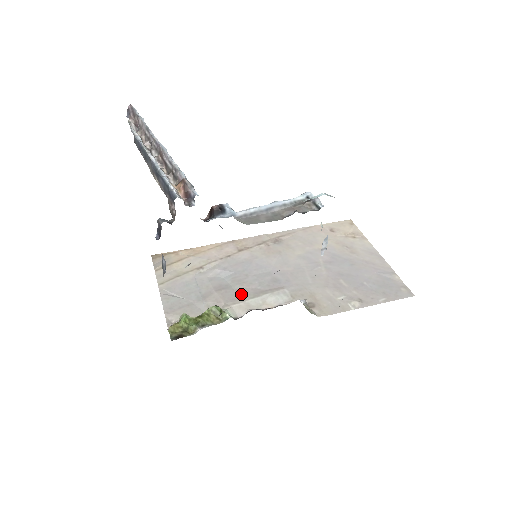
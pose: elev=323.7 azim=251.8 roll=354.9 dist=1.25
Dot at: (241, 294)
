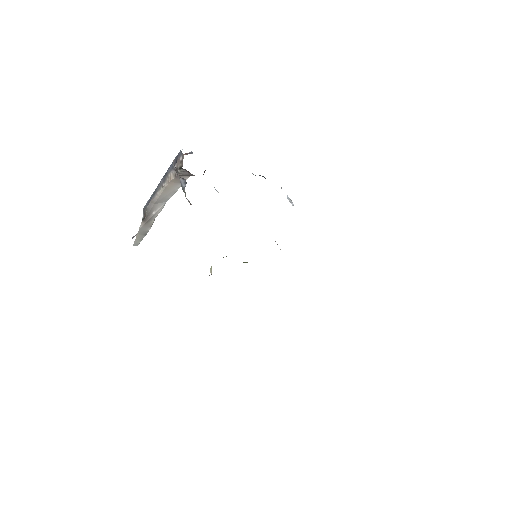
Dot at: occluded
